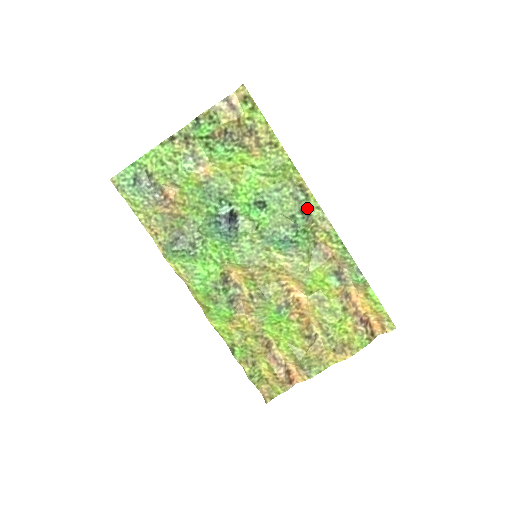
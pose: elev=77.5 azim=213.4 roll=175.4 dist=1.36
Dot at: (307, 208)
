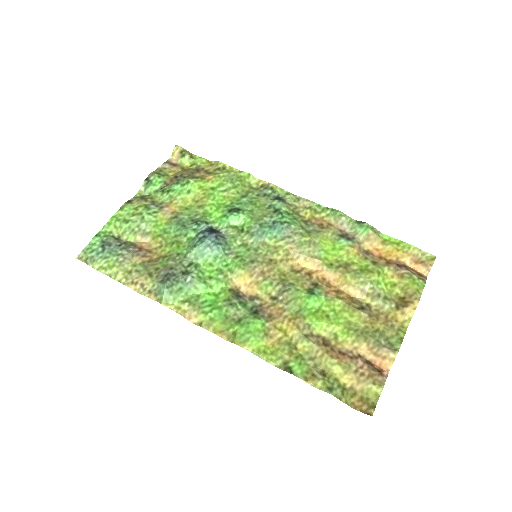
Dot at: (278, 198)
